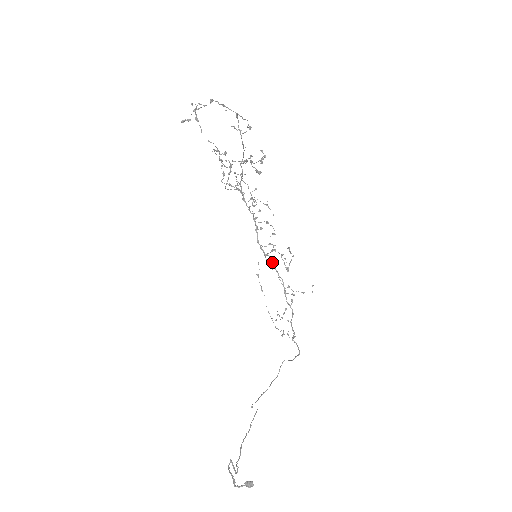
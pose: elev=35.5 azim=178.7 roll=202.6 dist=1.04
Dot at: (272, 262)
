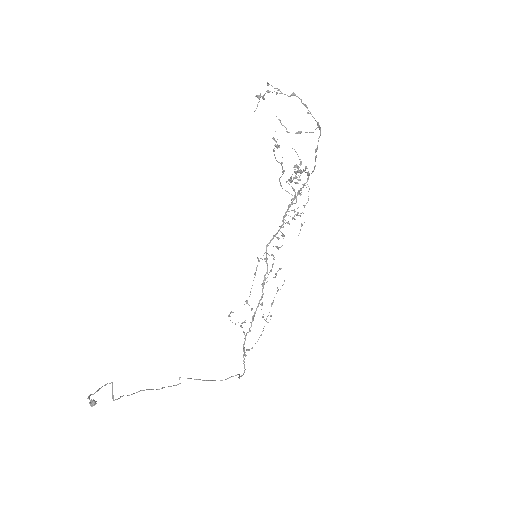
Dot at: (266, 273)
